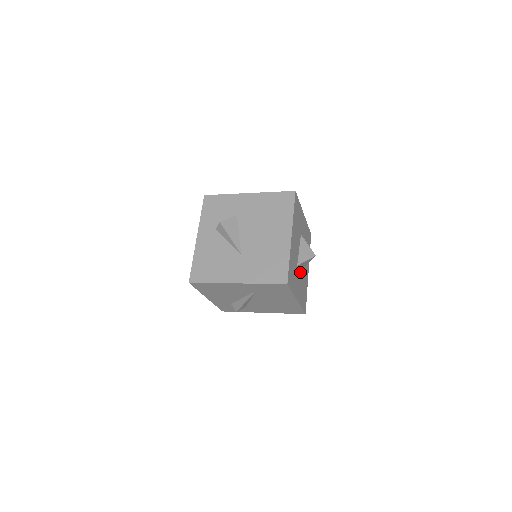
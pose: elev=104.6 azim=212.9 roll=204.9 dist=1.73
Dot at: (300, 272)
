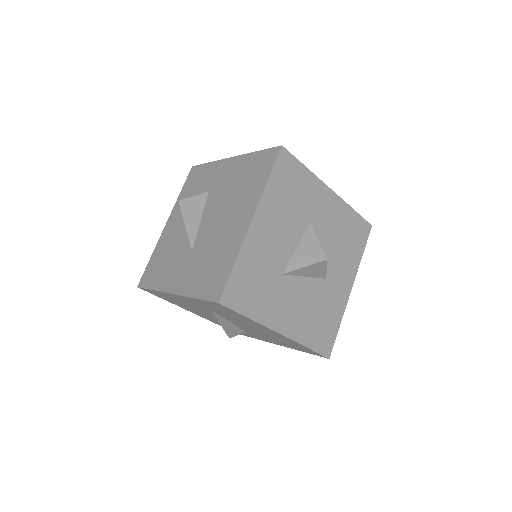
Dot at: (302, 286)
